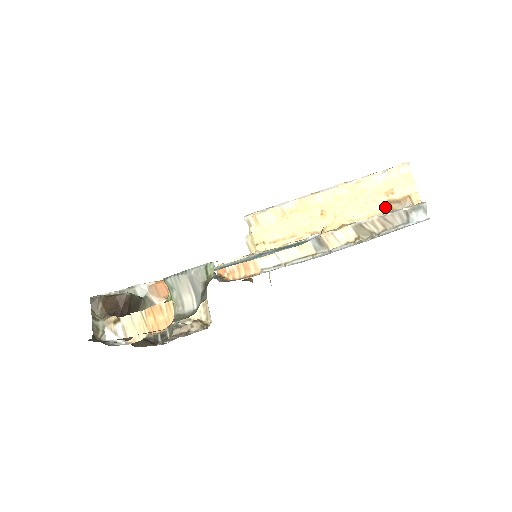
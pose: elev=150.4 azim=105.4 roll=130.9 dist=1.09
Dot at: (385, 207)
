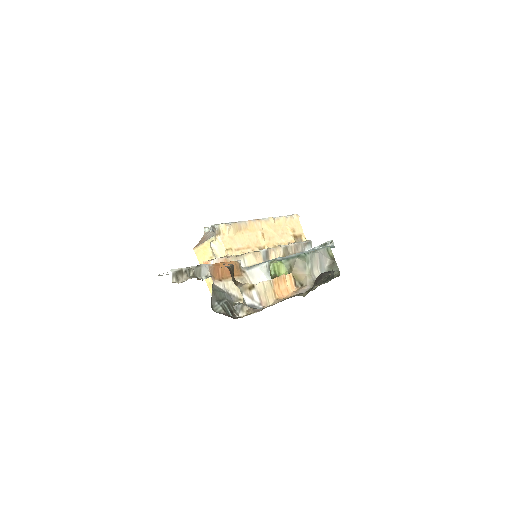
Dot at: (292, 239)
